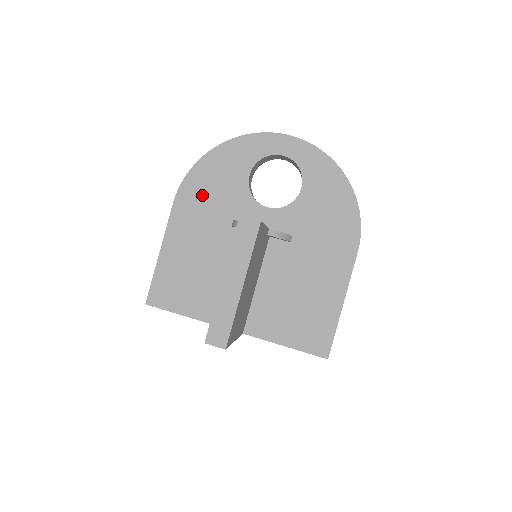
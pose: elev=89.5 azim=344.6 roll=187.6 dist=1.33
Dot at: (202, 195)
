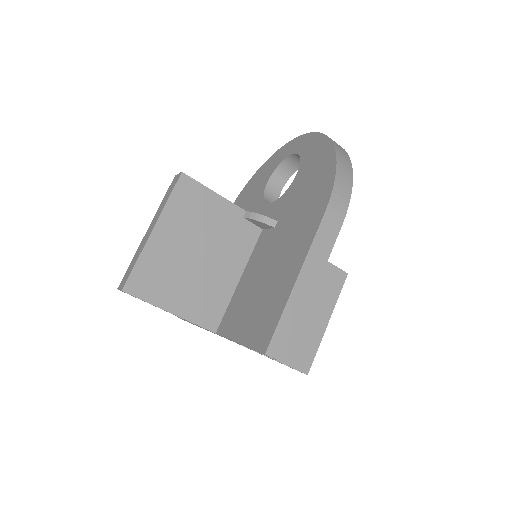
Dot at: occluded
